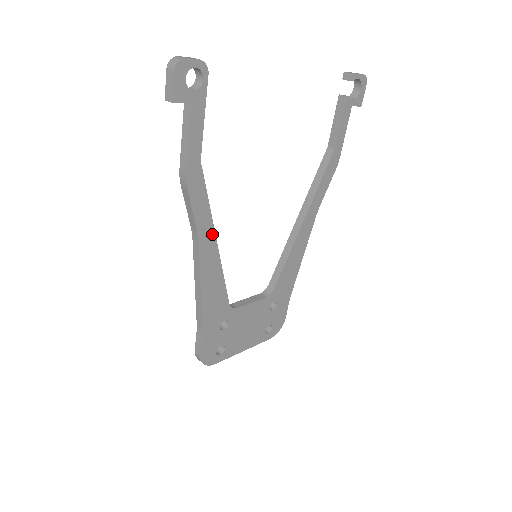
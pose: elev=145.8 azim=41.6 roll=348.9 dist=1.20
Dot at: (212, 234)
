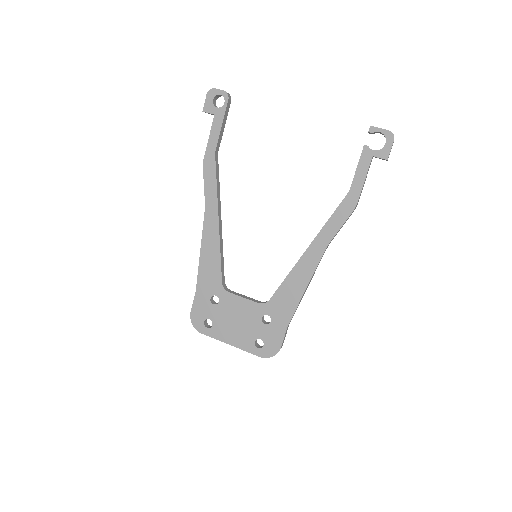
Dot at: (216, 211)
